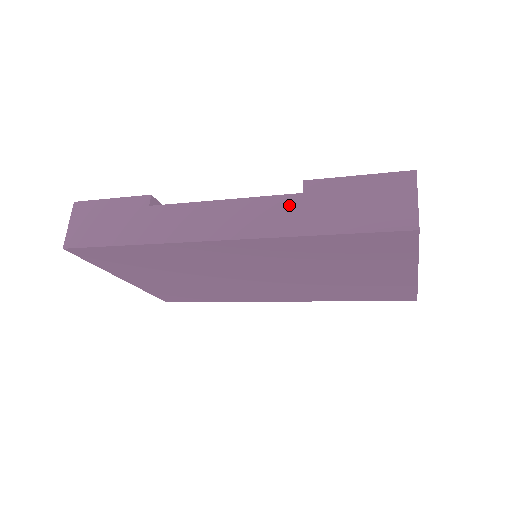
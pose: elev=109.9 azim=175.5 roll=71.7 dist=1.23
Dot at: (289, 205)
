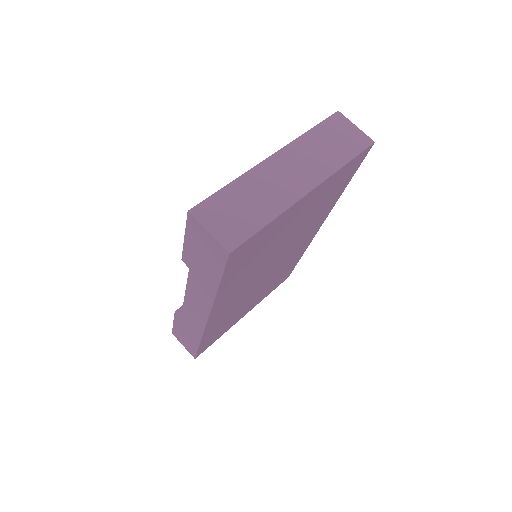
Dot at: (195, 280)
